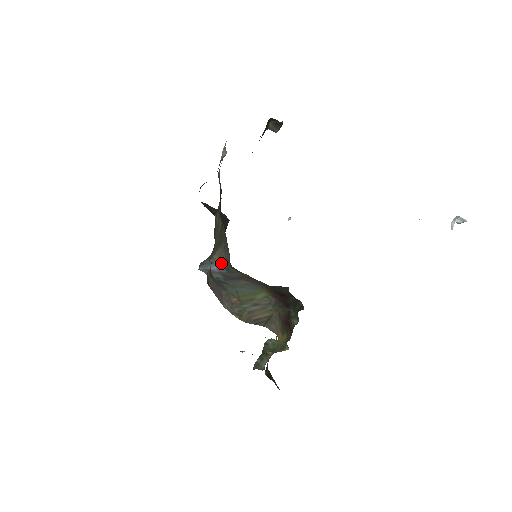
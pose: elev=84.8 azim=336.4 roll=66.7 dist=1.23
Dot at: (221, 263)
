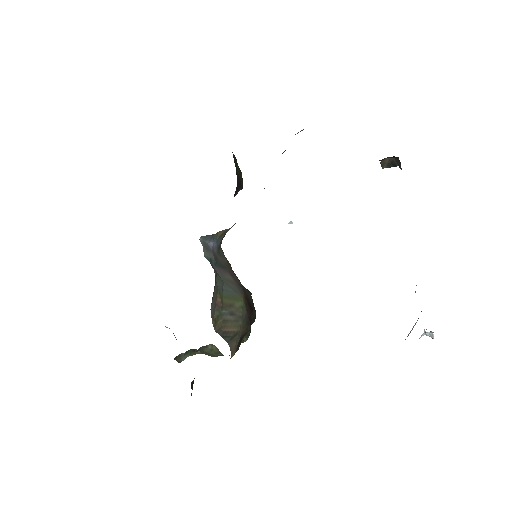
Dot at: (218, 240)
